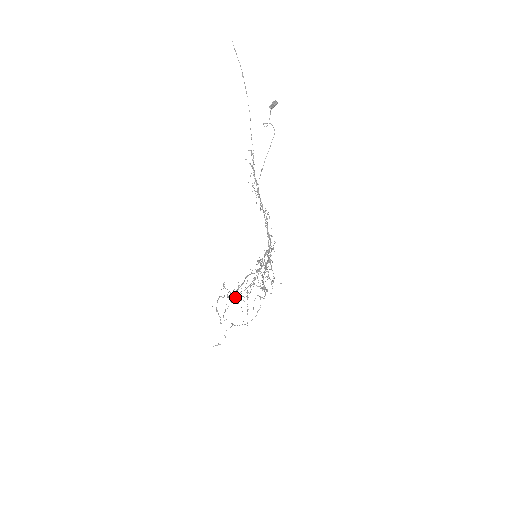
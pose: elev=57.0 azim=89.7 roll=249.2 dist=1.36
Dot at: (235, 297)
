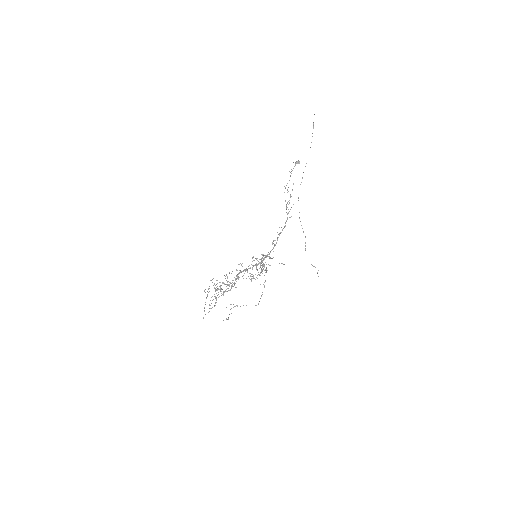
Dot at: (208, 289)
